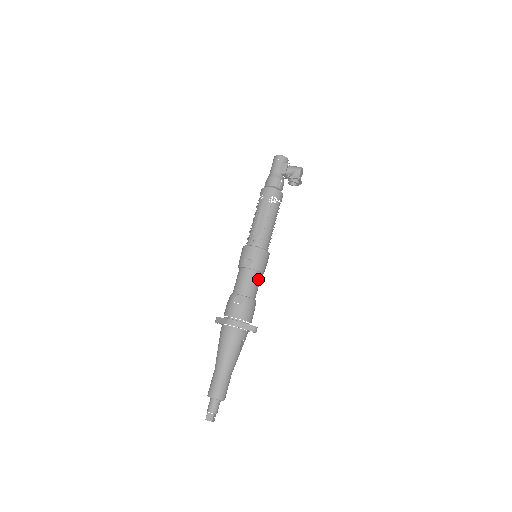
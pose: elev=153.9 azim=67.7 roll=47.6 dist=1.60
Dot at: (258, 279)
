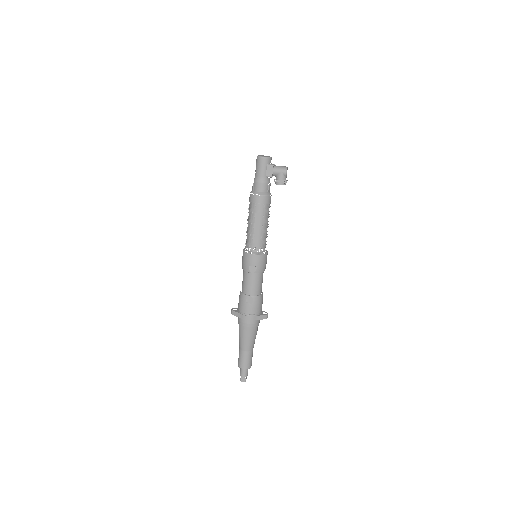
Dot at: (262, 277)
